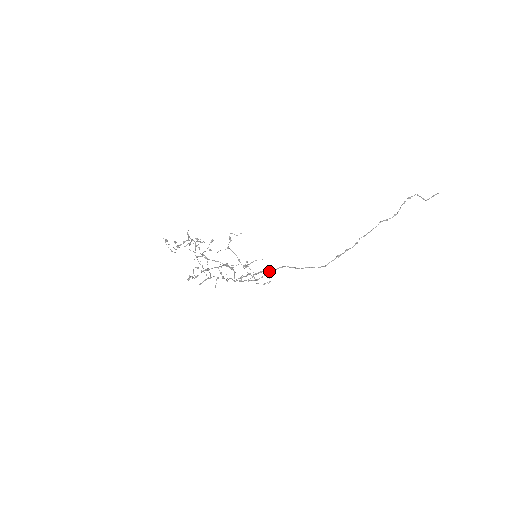
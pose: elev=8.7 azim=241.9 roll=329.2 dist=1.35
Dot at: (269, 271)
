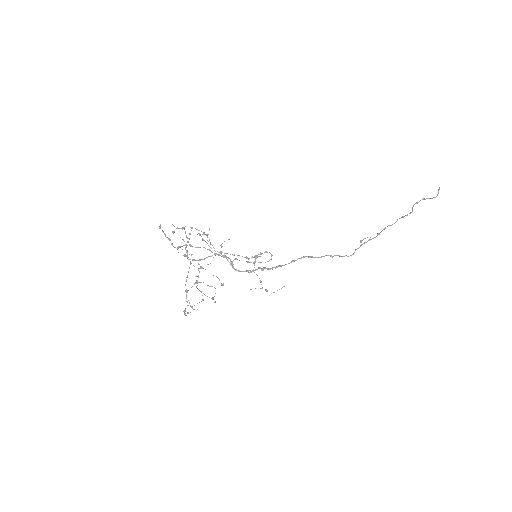
Dot at: (278, 265)
